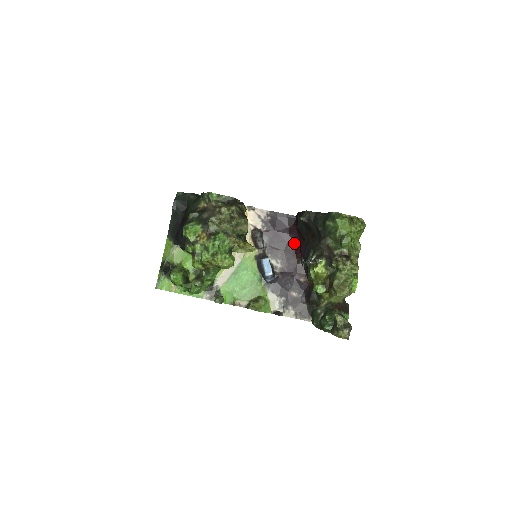
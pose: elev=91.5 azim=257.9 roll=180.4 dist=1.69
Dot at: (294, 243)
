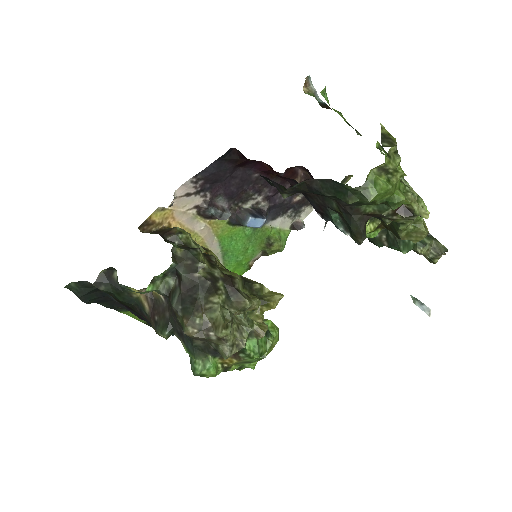
Dot at: (256, 168)
